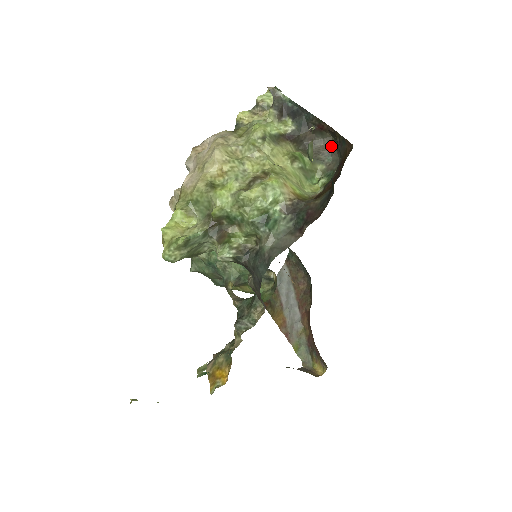
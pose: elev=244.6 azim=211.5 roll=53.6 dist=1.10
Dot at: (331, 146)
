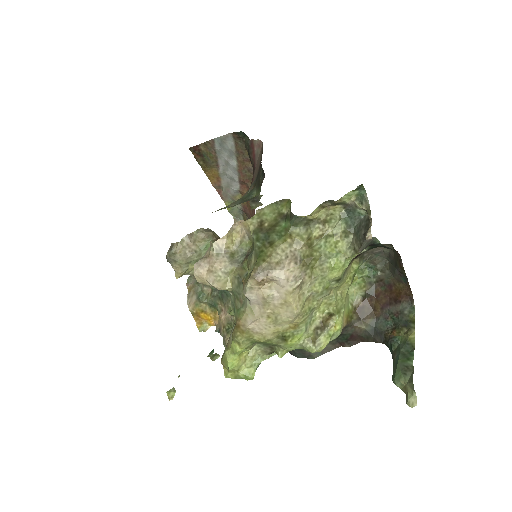
Dot at: (385, 248)
